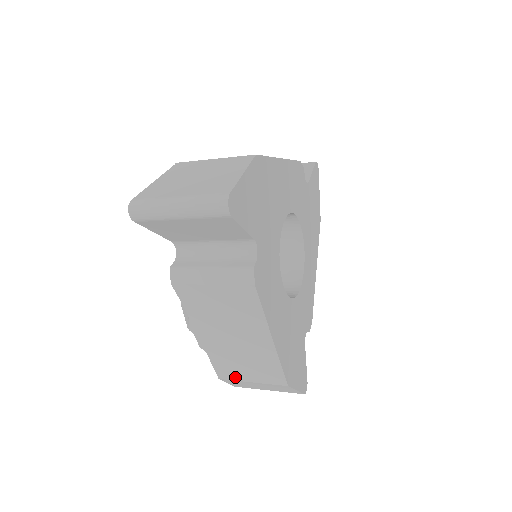
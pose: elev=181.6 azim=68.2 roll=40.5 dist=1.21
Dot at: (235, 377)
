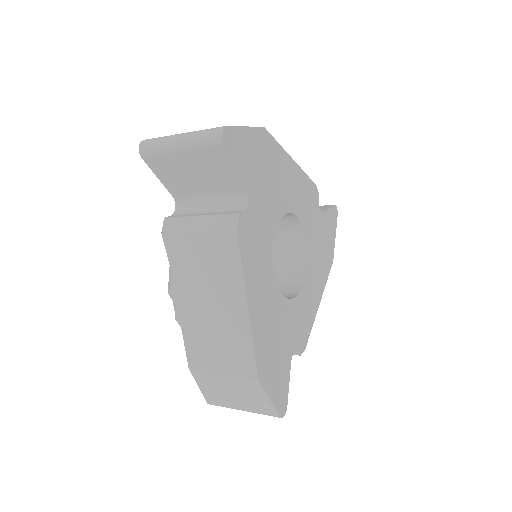
Dot at: (205, 366)
